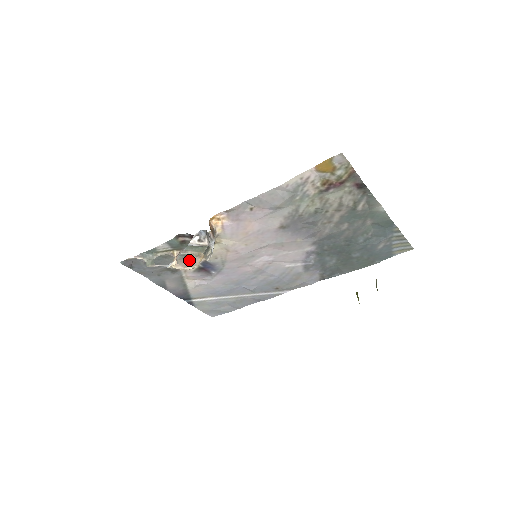
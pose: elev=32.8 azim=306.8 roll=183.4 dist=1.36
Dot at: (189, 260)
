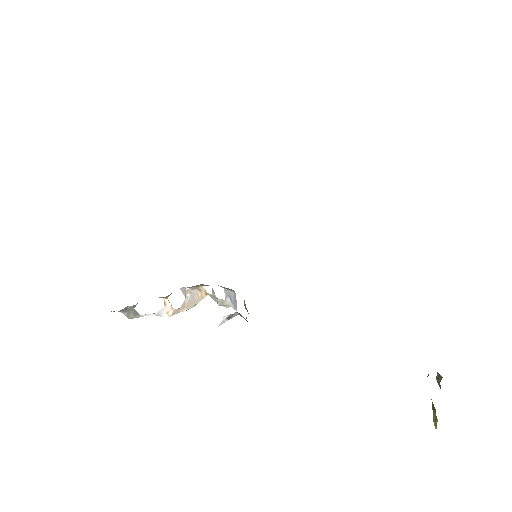
Dot at: (184, 295)
